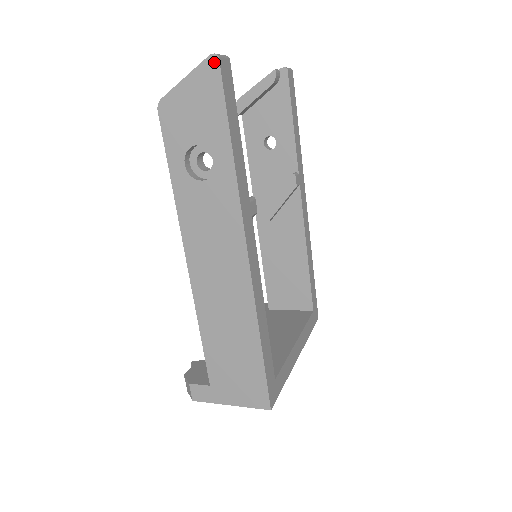
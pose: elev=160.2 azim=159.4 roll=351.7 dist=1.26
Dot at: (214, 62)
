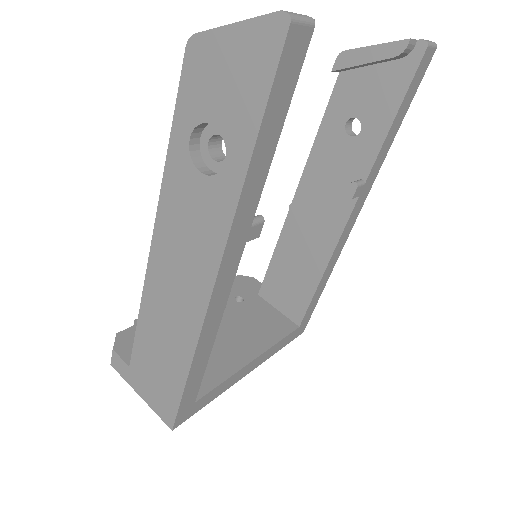
Dot at: (281, 26)
